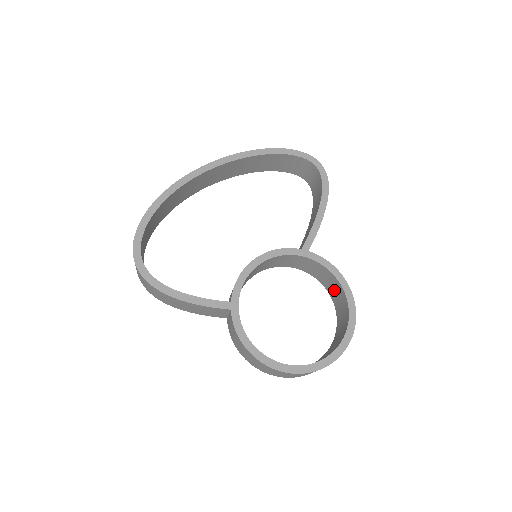
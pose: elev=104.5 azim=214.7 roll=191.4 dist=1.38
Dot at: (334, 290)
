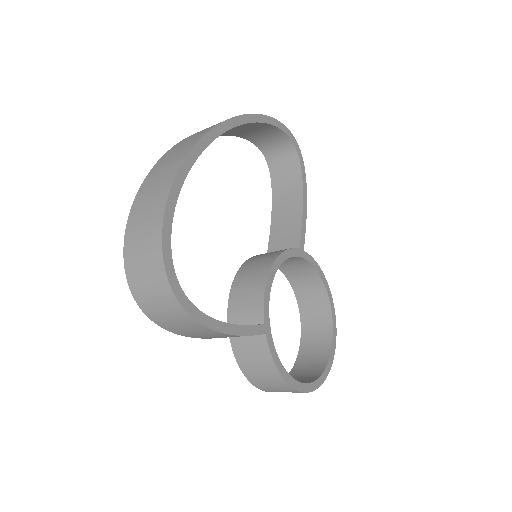
Dot at: (307, 288)
